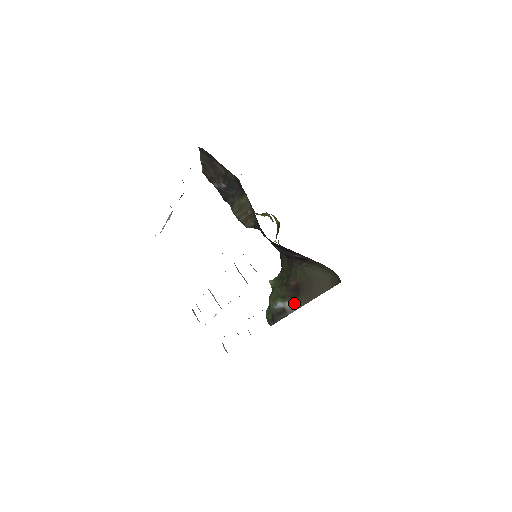
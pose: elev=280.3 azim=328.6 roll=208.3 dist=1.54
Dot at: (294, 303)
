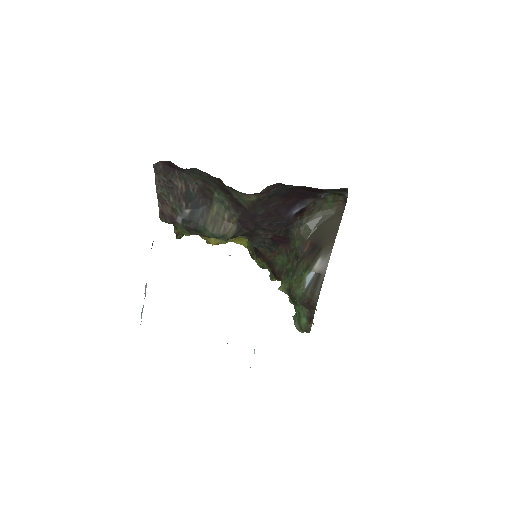
Dot at: (322, 258)
